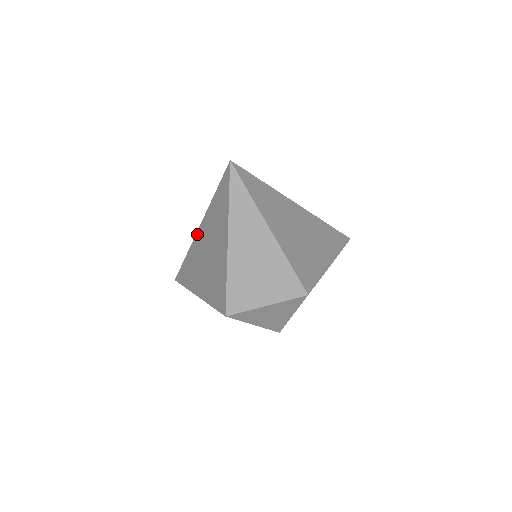
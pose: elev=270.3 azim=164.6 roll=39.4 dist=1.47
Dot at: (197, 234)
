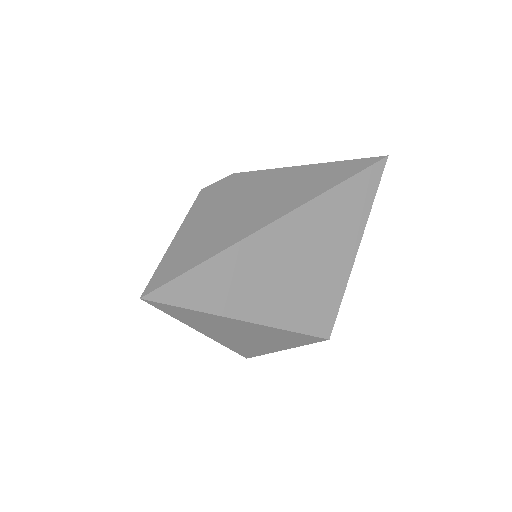
Dot at: occluded
